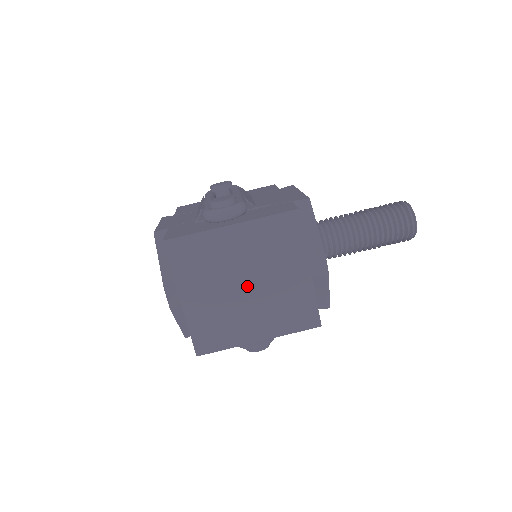
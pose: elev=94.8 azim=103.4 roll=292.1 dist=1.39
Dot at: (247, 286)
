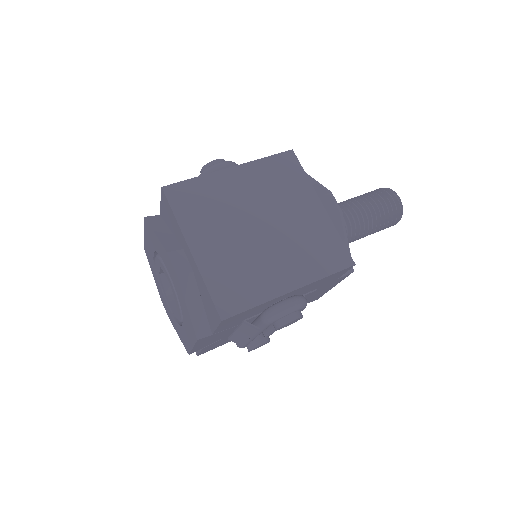
Dot at: (262, 227)
